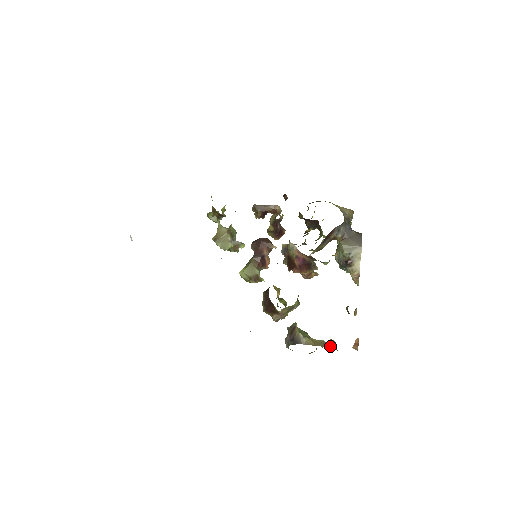
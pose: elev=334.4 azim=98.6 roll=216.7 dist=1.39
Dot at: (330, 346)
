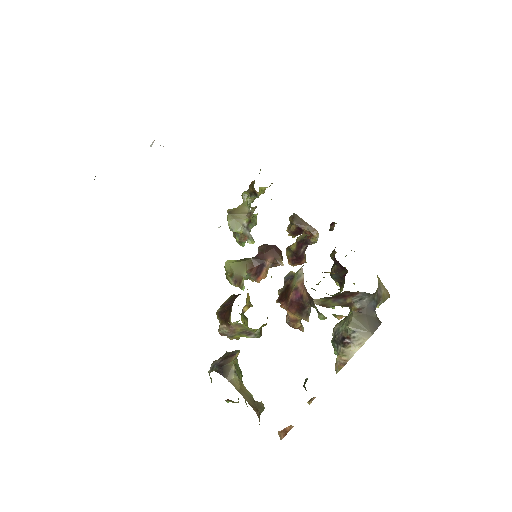
Dot at: (255, 407)
